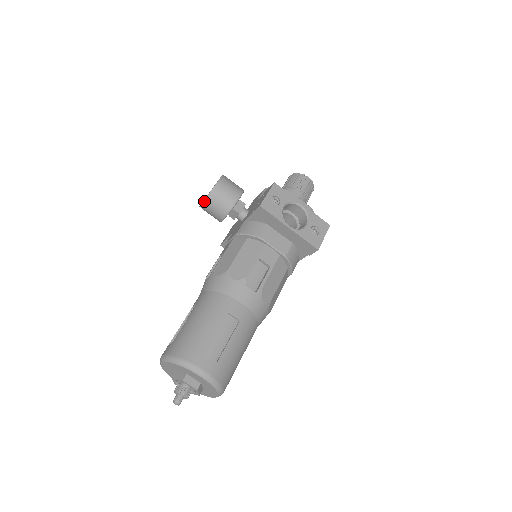
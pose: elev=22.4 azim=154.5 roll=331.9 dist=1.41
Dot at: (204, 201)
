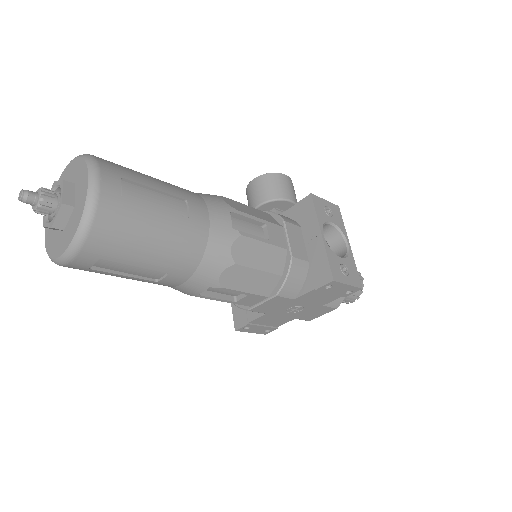
Dot at: (258, 177)
